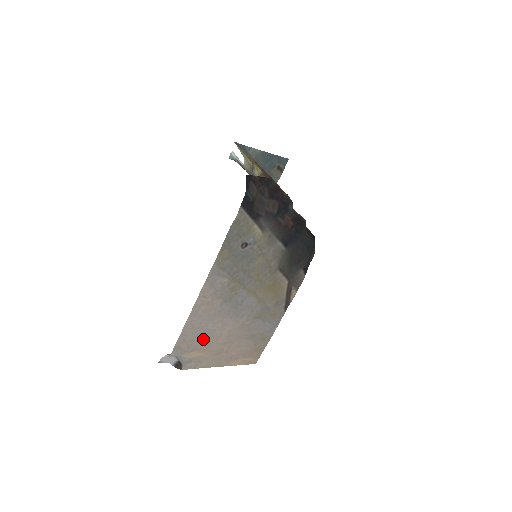
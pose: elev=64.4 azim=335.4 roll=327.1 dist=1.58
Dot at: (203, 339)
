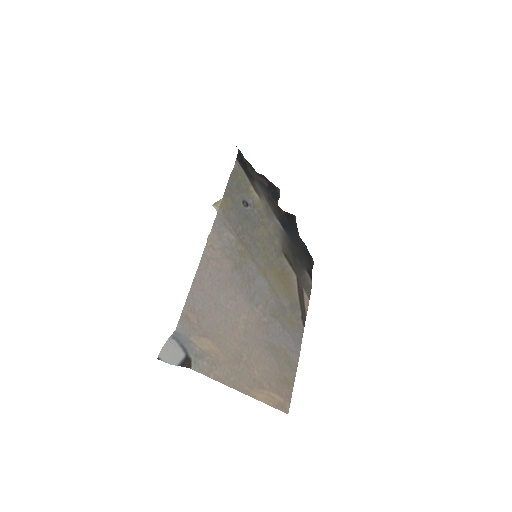
Dot at: (216, 320)
